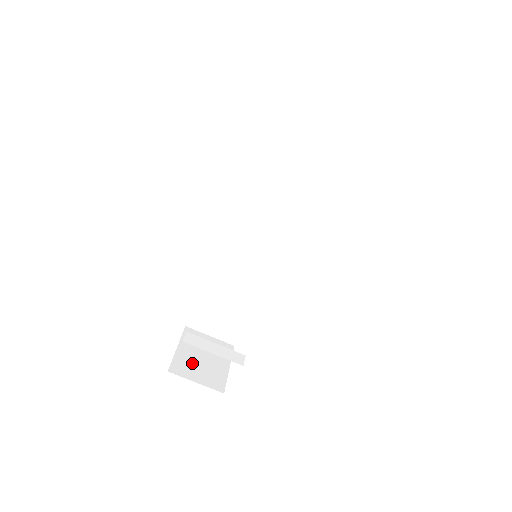
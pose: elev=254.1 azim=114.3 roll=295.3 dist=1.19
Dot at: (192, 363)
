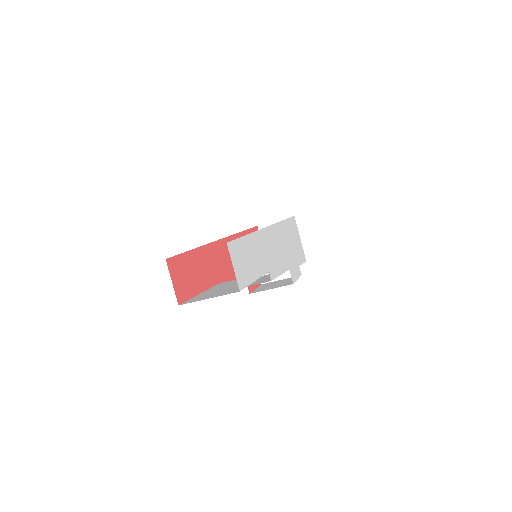
Dot at: occluded
